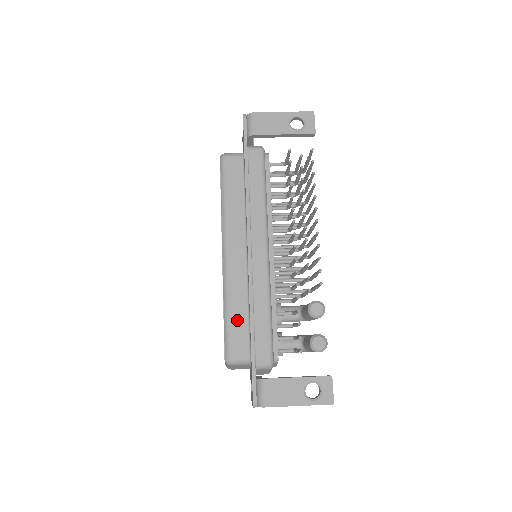
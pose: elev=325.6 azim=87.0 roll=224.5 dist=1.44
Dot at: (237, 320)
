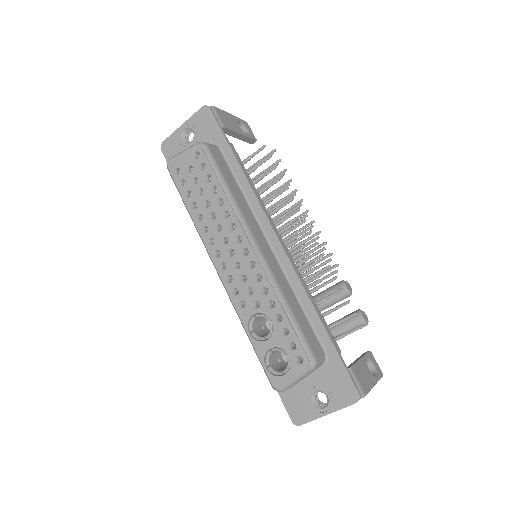
Dot at: (299, 316)
